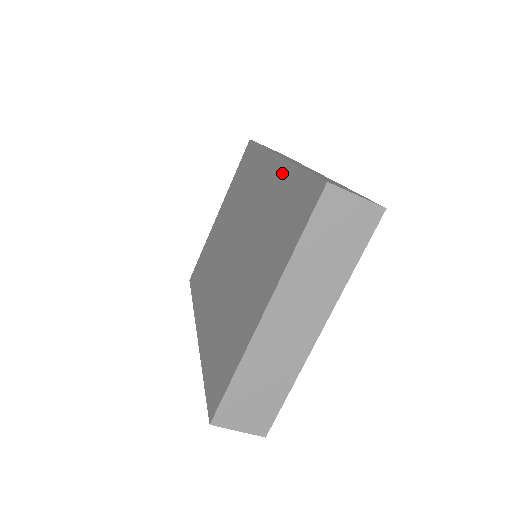
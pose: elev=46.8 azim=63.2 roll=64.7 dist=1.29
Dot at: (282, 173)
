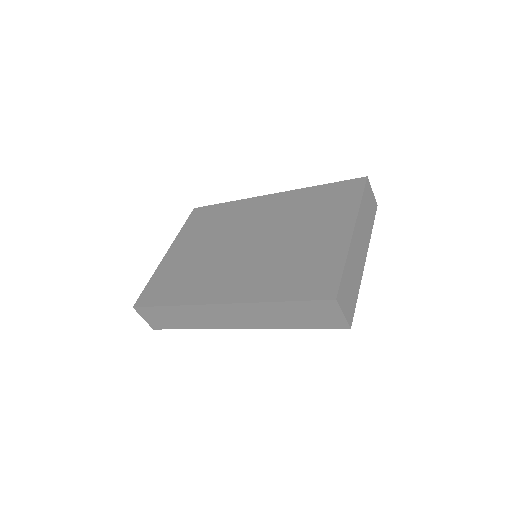
Dot at: (296, 194)
